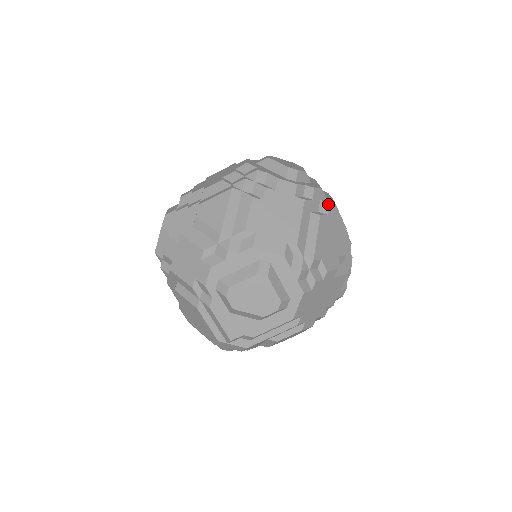
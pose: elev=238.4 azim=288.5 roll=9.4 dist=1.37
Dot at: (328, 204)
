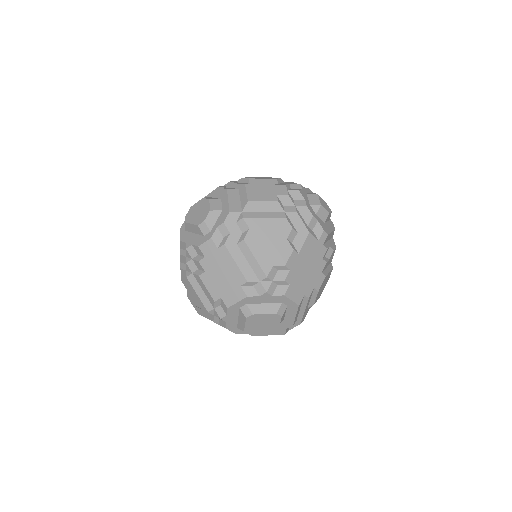
Dot at: (243, 220)
